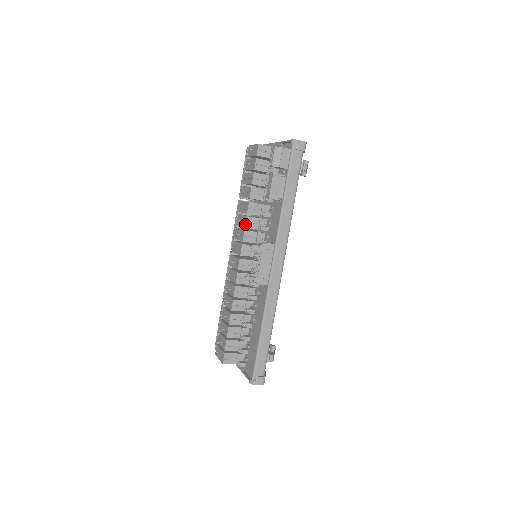
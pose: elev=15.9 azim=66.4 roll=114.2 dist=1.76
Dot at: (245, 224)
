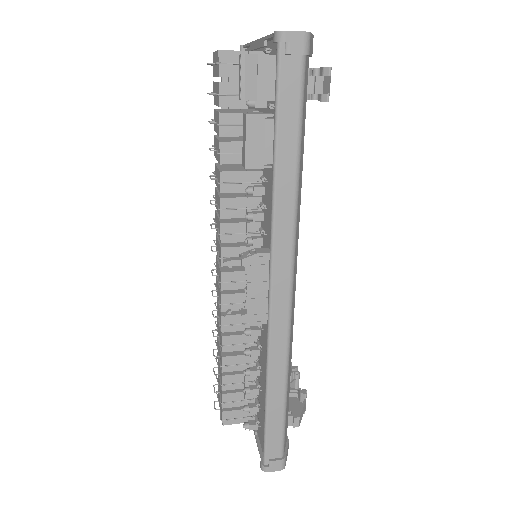
Dot at: (220, 212)
